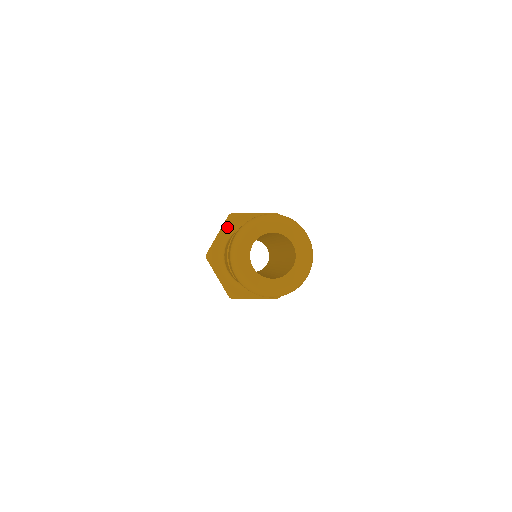
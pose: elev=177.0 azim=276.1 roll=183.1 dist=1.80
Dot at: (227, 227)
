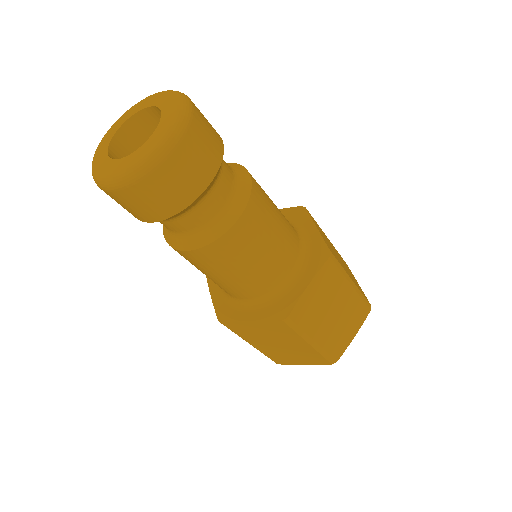
Dot at: occluded
